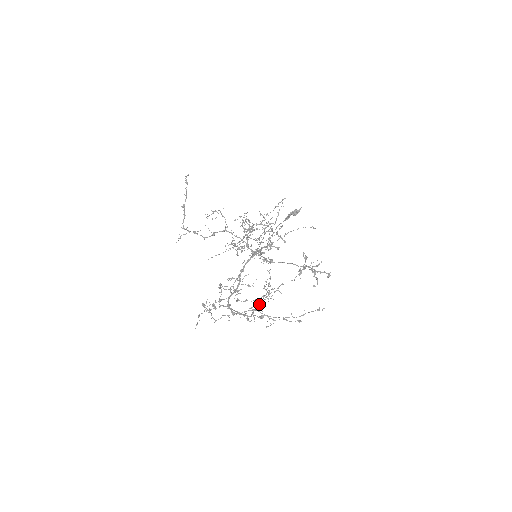
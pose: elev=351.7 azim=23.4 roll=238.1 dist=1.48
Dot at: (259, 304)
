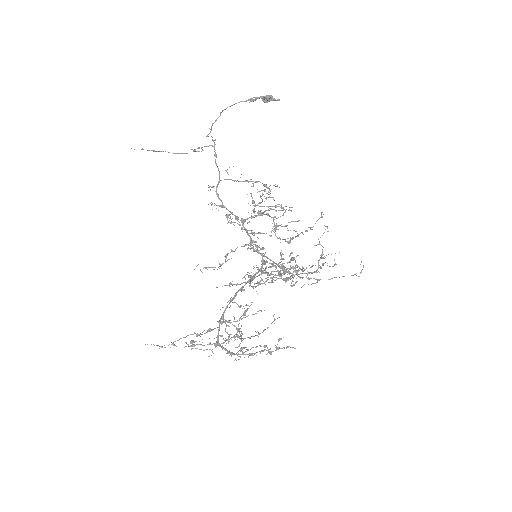
Dot at: (201, 271)
